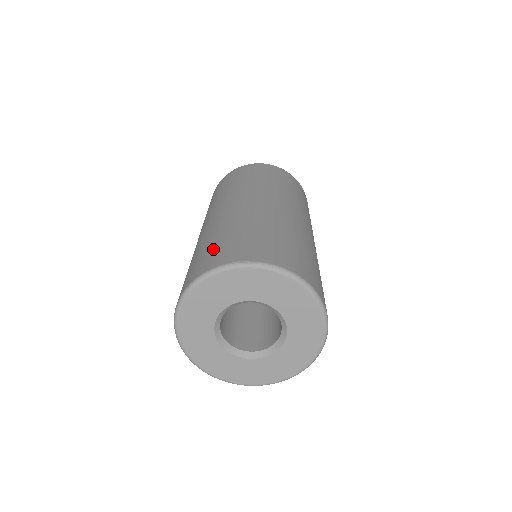
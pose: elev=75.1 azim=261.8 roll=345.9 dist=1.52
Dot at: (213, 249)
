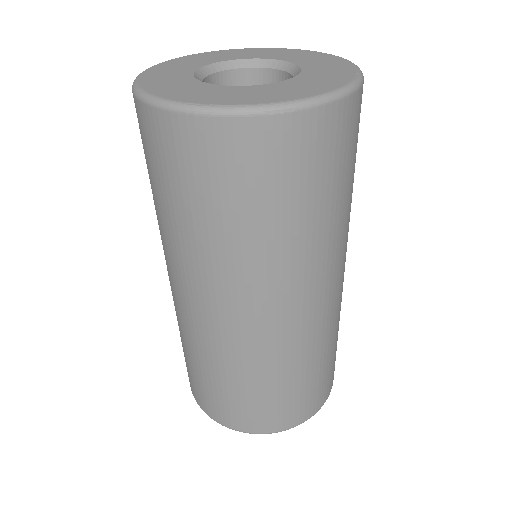
Dot at: (206, 391)
